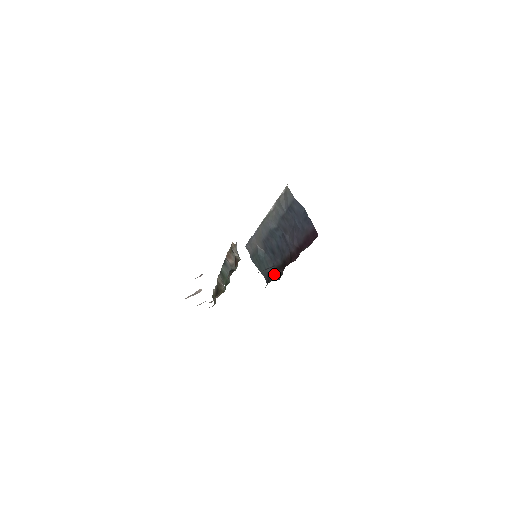
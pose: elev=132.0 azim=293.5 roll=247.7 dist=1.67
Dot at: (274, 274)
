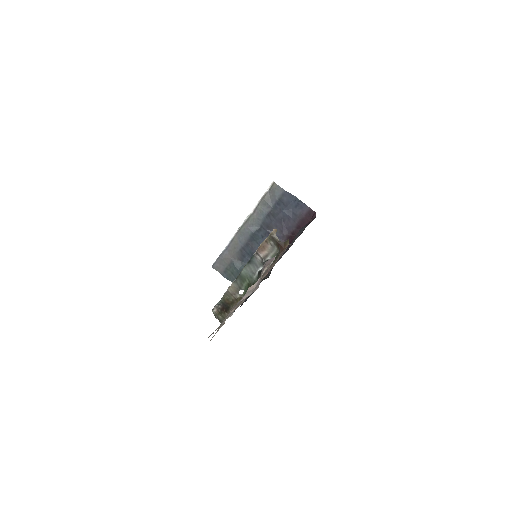
Dot at: occluded
